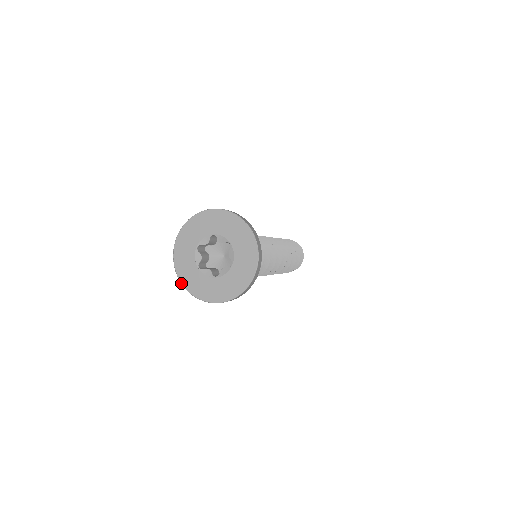
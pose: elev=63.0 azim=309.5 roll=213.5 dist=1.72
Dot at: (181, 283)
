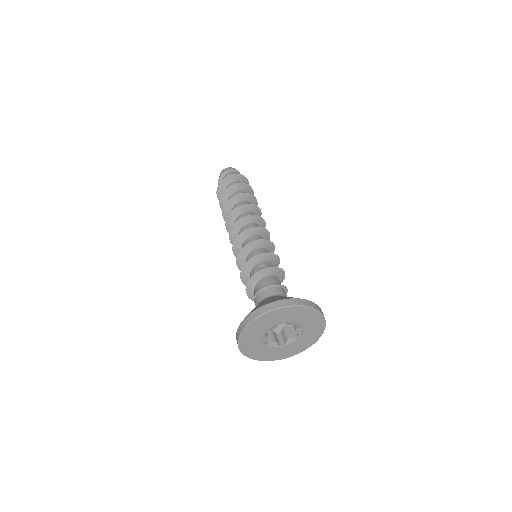
Dot at: occluded
